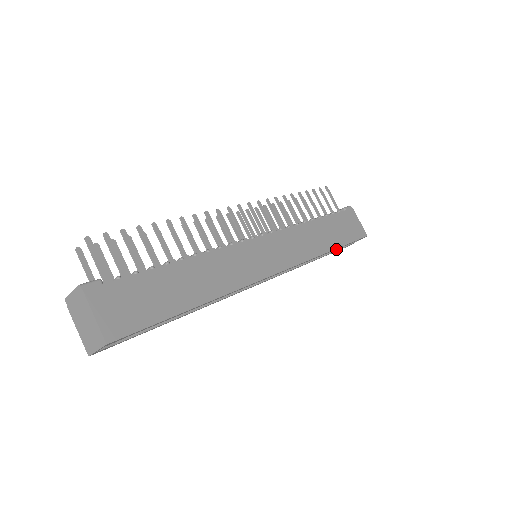
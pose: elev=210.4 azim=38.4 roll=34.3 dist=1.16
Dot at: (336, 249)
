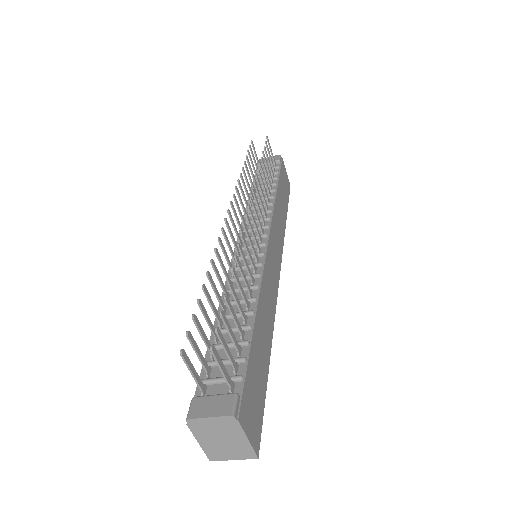
Dot at: occluded
